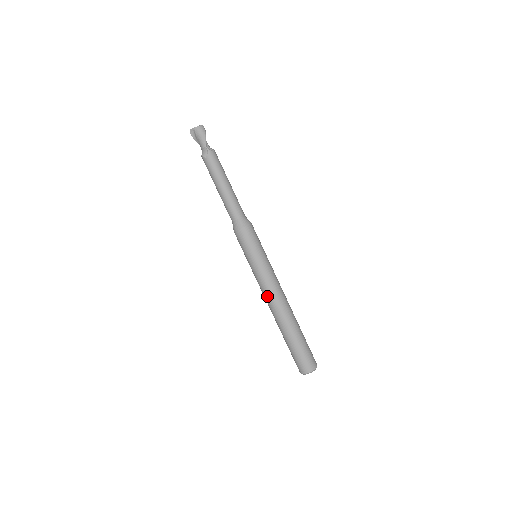
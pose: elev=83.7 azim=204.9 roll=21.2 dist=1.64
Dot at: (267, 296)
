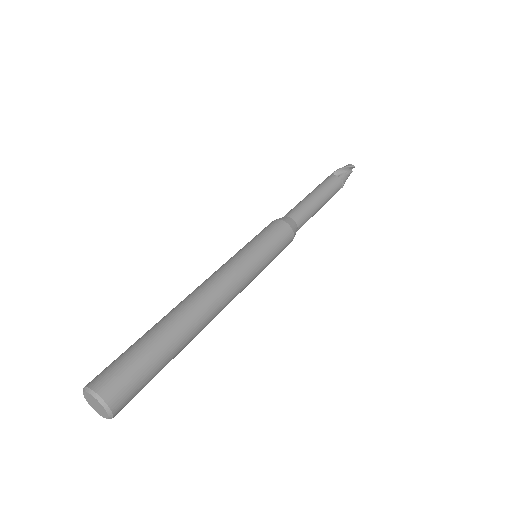
Dot at: occluded
